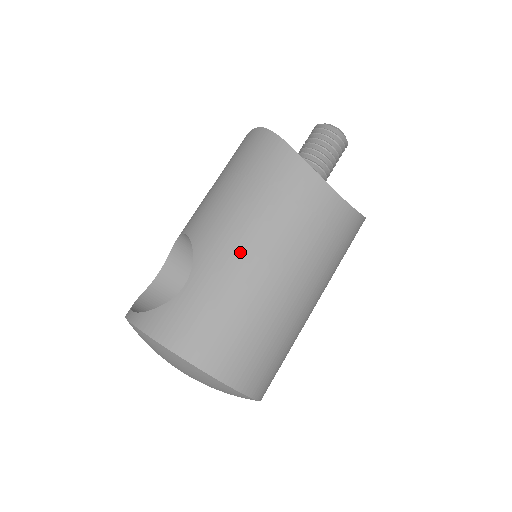
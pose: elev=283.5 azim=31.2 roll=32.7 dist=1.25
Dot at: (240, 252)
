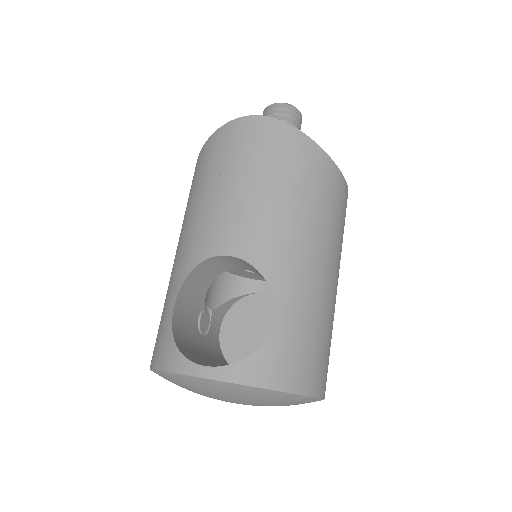
Dot at: (312, 267)
